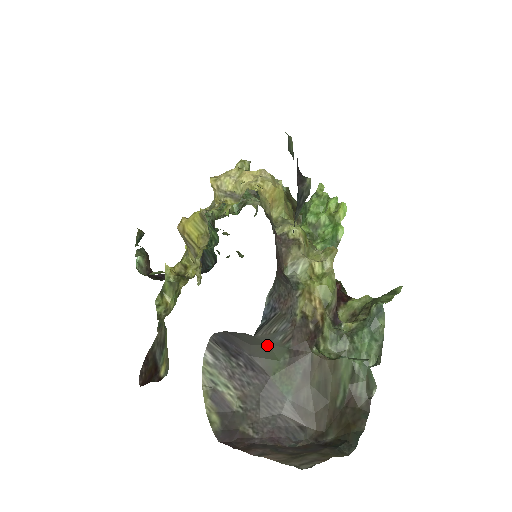
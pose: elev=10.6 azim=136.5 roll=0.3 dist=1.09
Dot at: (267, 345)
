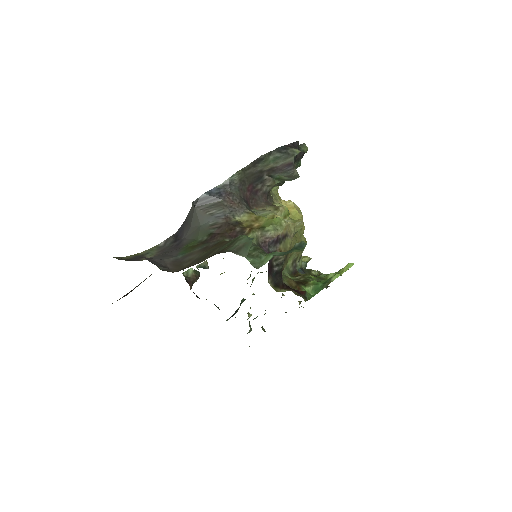
Dot at: (199, 227)
